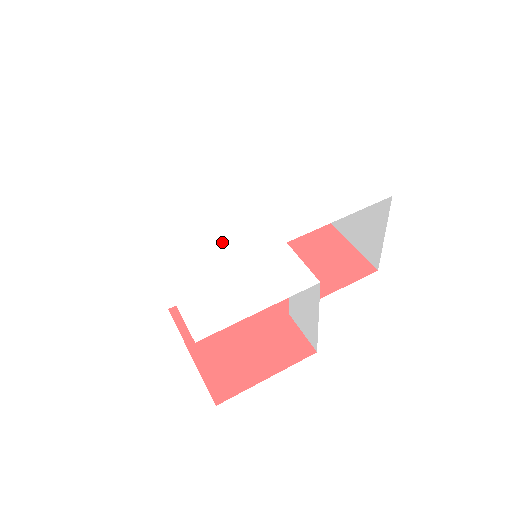
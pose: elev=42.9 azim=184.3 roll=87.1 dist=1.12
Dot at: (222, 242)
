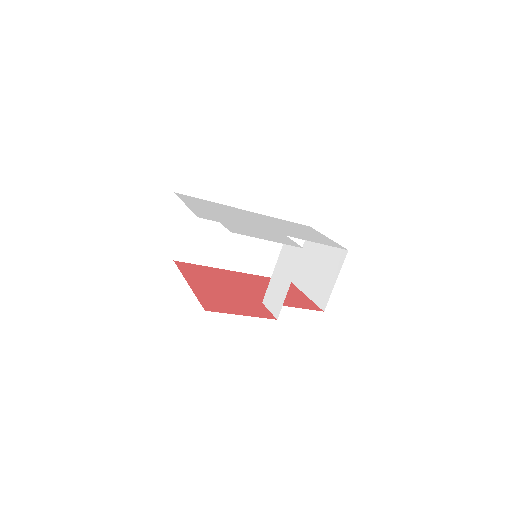
Dot at: (249, 222)
